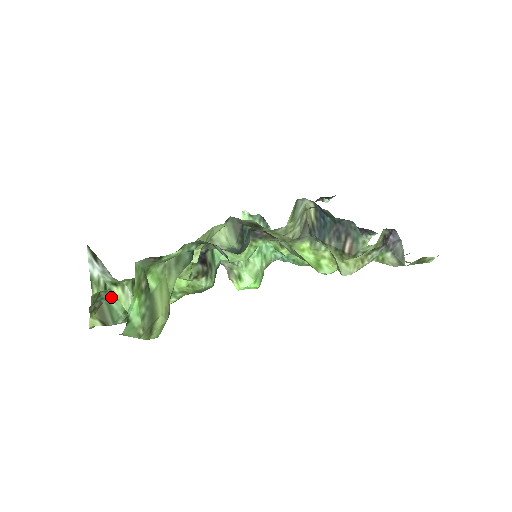
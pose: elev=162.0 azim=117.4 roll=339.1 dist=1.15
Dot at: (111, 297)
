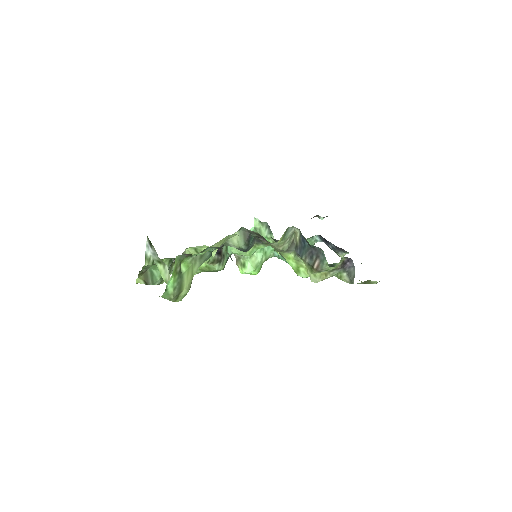
Dot at: (154, 267)
